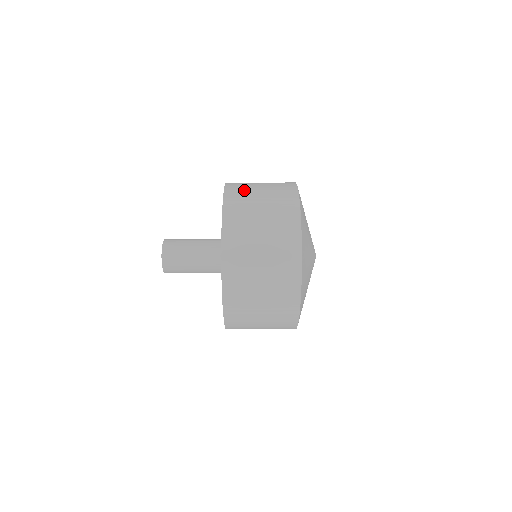
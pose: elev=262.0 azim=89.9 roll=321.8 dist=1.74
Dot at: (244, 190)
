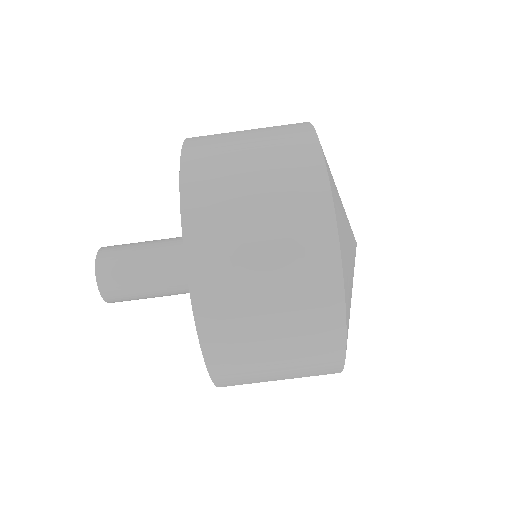
Dot at: (220, 189)
